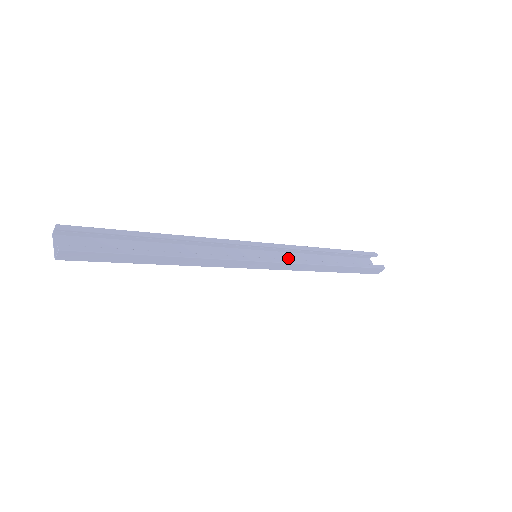
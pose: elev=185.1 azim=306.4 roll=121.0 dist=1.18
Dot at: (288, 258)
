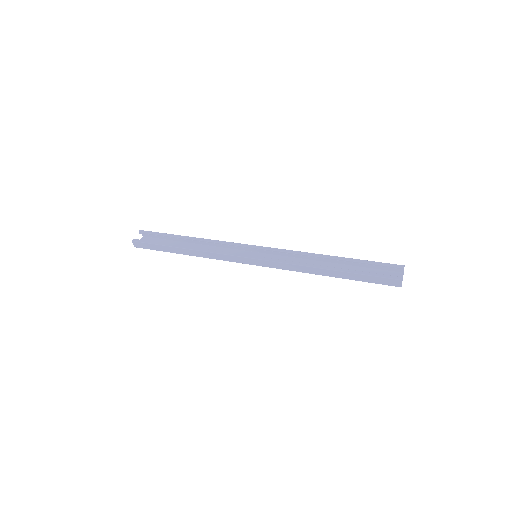
Dot at: occluded
